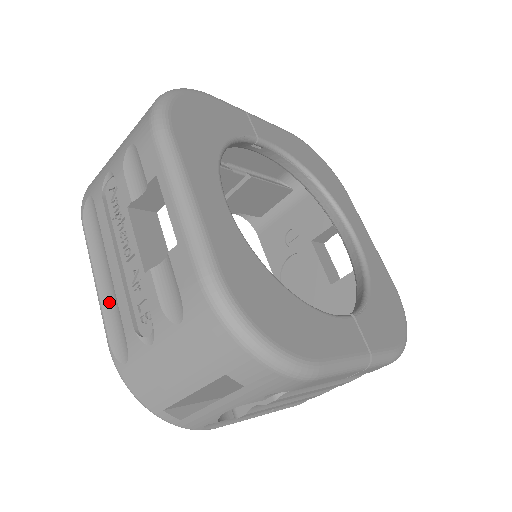
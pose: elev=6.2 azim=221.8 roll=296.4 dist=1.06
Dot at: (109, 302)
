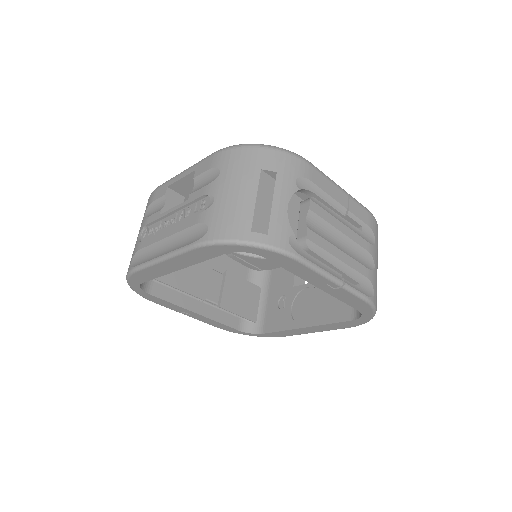
Dot at: (177, 245)
